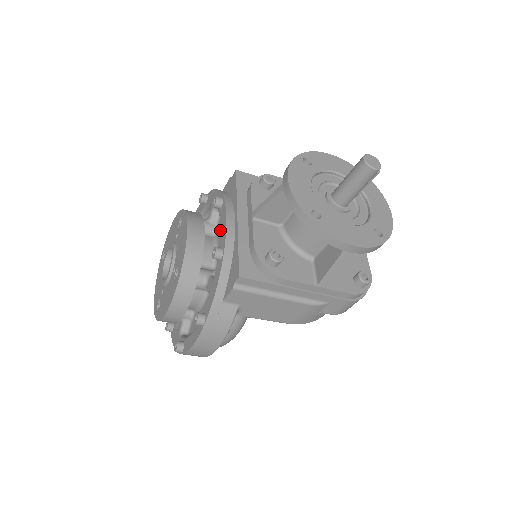
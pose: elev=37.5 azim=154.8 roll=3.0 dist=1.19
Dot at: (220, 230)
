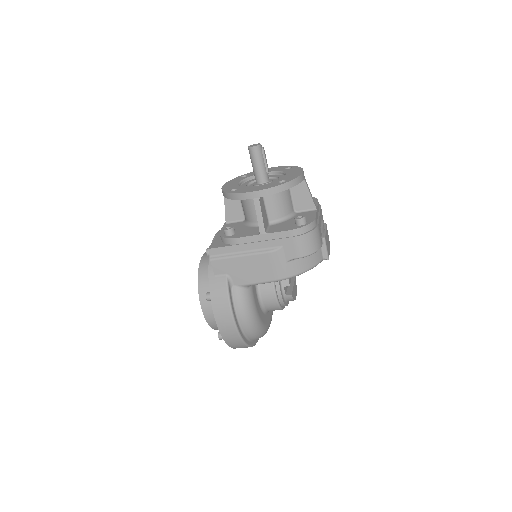
Dot at: occluded
